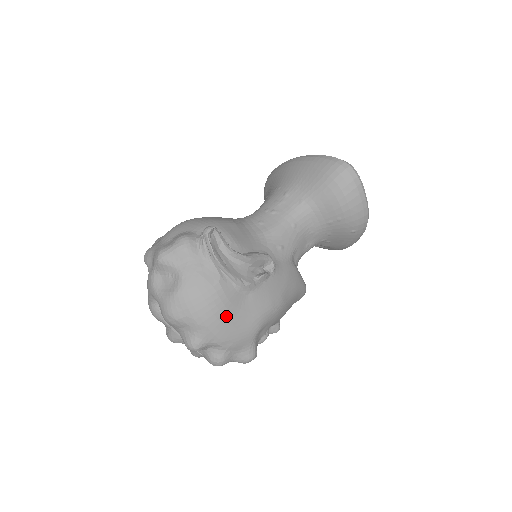
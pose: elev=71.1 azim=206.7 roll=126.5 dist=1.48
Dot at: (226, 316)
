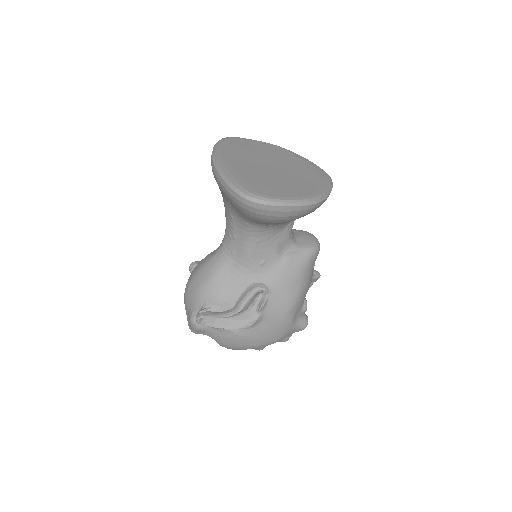
Dot at: (259, 340)
